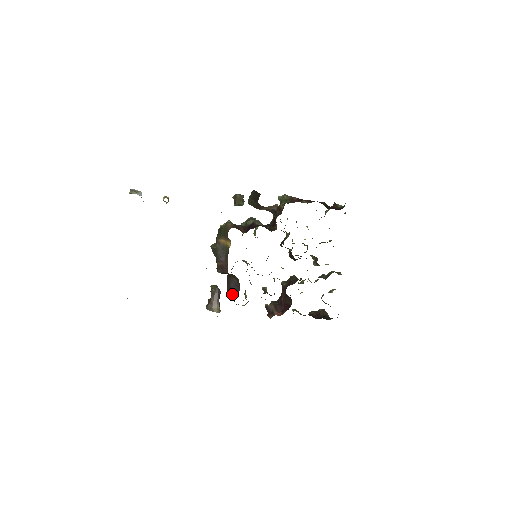
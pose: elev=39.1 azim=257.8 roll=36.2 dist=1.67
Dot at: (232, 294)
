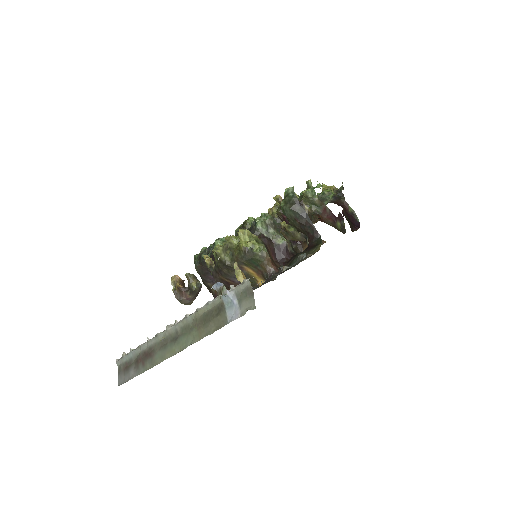
Dot at: (208, 282)
